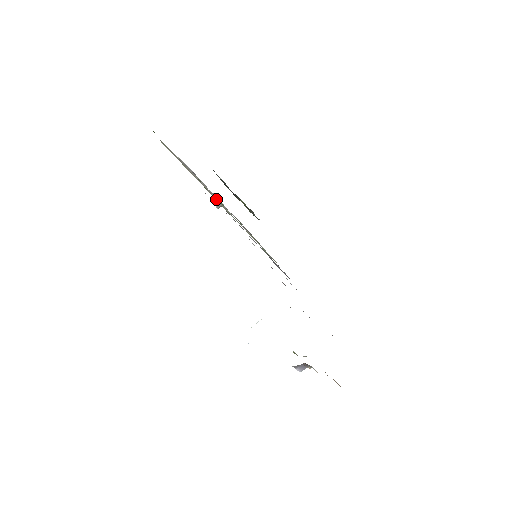
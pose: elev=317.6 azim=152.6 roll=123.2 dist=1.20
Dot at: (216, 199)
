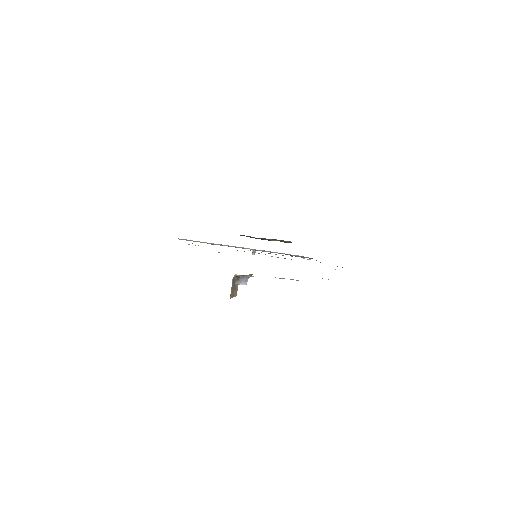
Dot at: occluded
